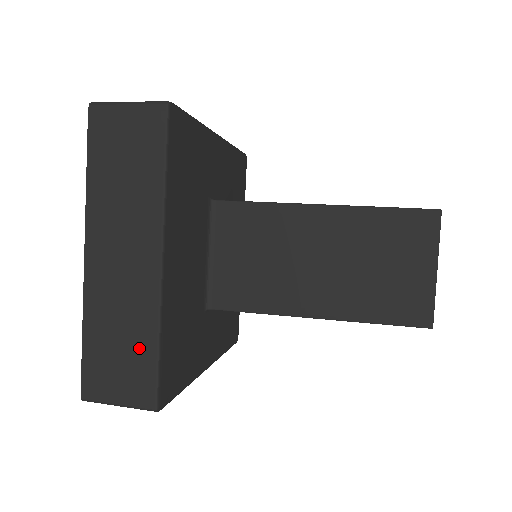
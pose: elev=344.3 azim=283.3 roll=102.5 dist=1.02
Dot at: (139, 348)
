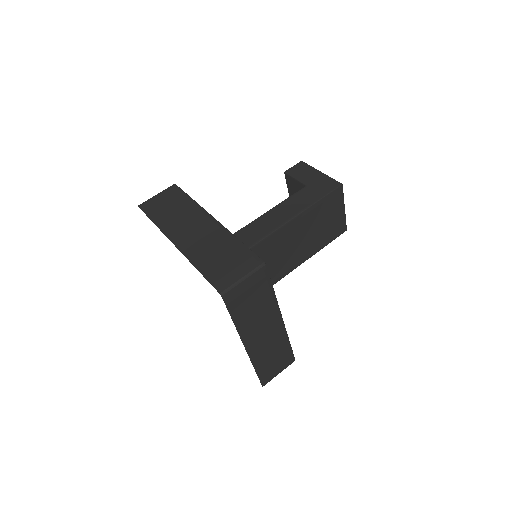
Dot at: (283, 352)
